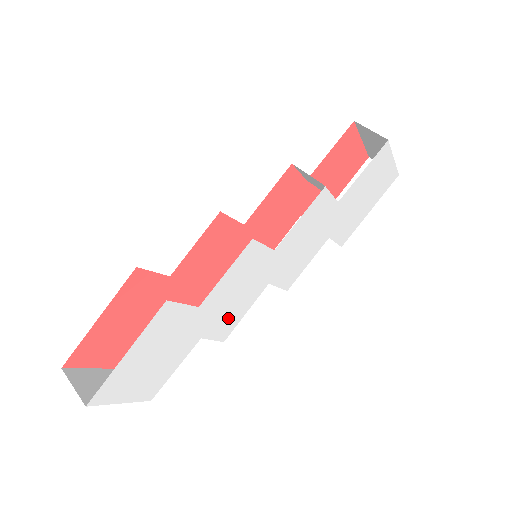
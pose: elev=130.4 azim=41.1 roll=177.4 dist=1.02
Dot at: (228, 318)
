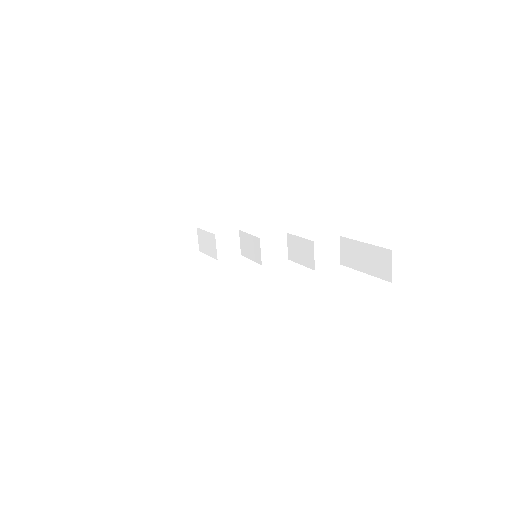
Dot at: occluded
